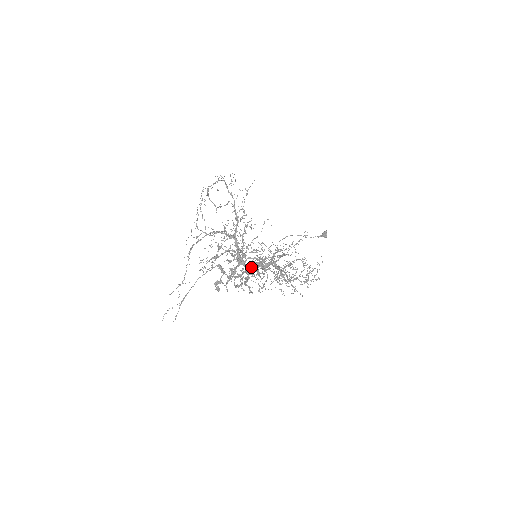
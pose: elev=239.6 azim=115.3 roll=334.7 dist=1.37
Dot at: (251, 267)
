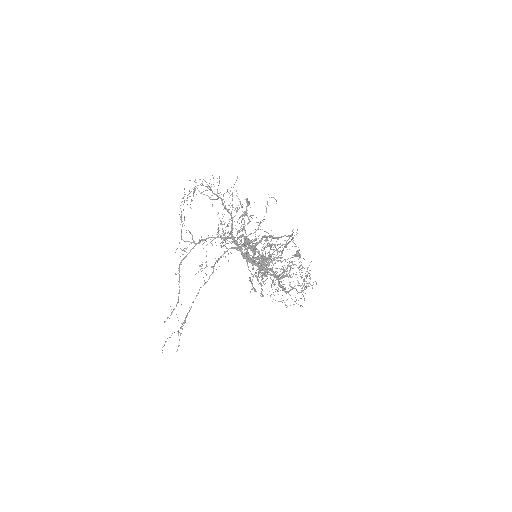
Dot at: (257, 264)
